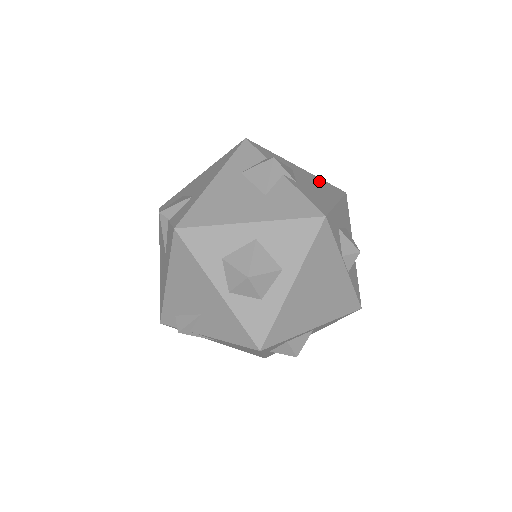
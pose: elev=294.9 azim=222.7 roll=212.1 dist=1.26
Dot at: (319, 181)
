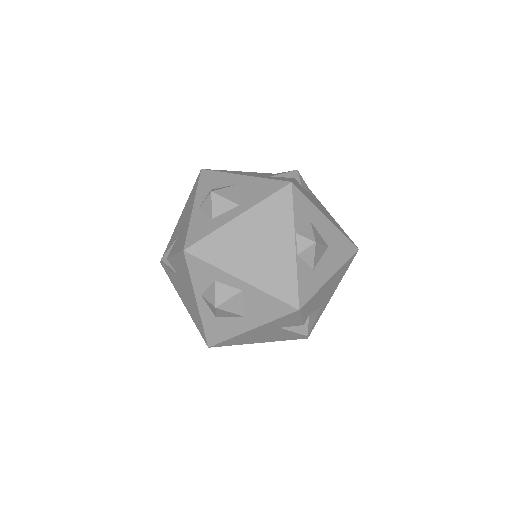
Dot at: (335, 221)
